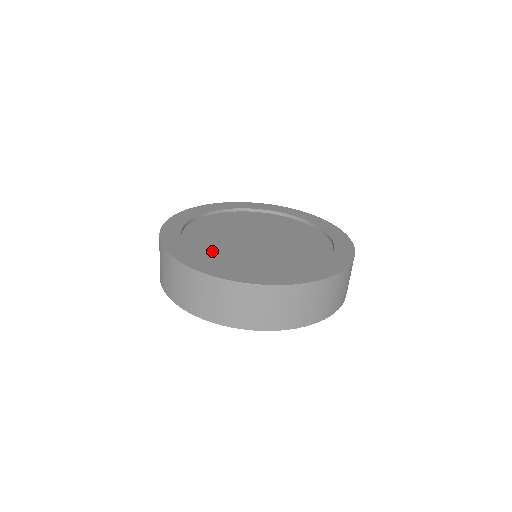
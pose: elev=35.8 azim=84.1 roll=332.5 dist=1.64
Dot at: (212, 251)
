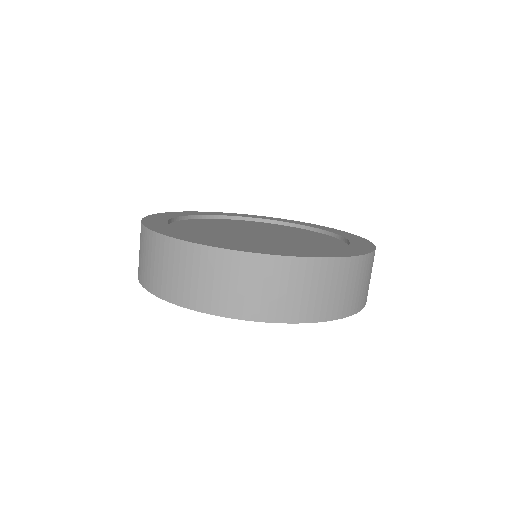
Dot at: (231, 242)
